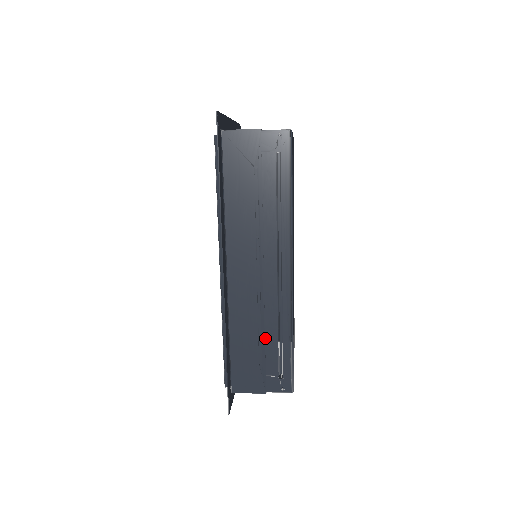
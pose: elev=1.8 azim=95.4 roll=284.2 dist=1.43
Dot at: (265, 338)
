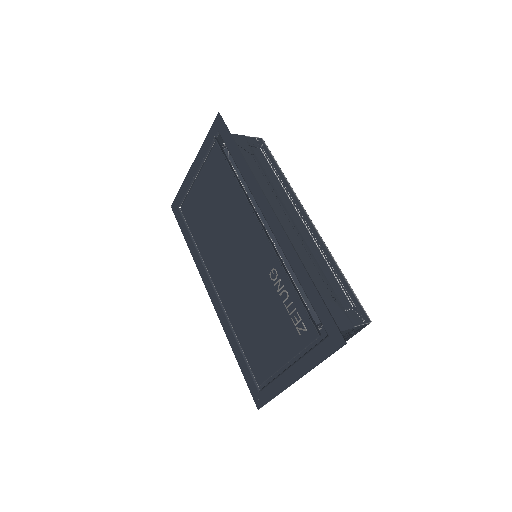
Dot at: (324, 275)
